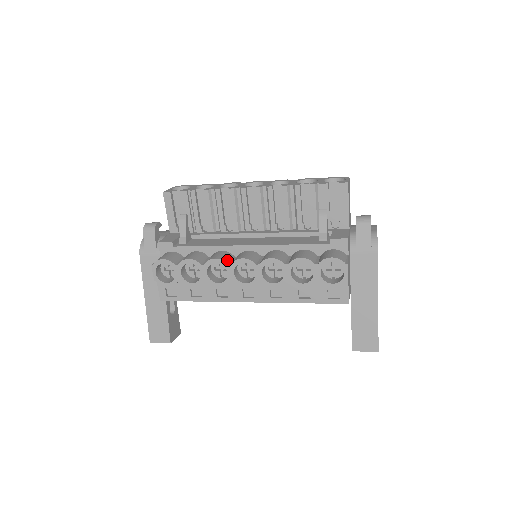
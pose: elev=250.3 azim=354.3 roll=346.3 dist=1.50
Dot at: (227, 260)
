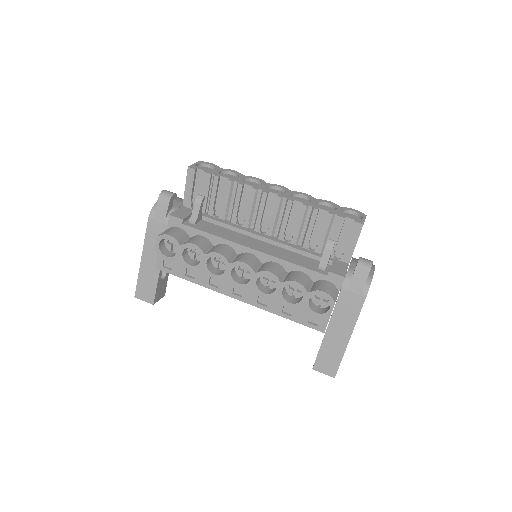
Dot at: (229, 257)
